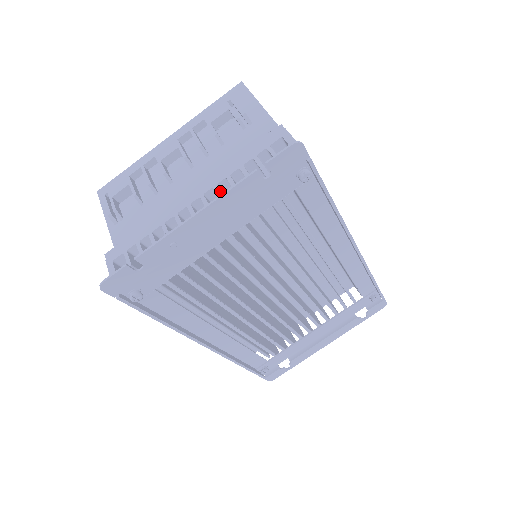
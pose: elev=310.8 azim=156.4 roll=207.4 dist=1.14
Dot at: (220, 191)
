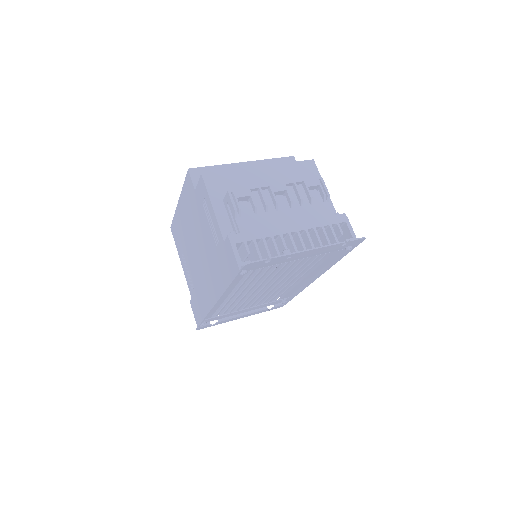
Dot at: (309, 235)
